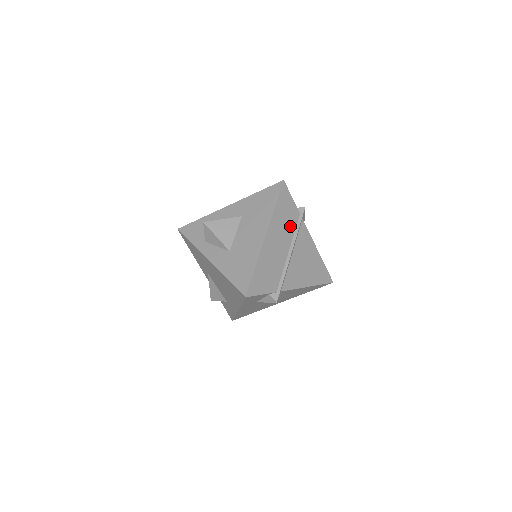
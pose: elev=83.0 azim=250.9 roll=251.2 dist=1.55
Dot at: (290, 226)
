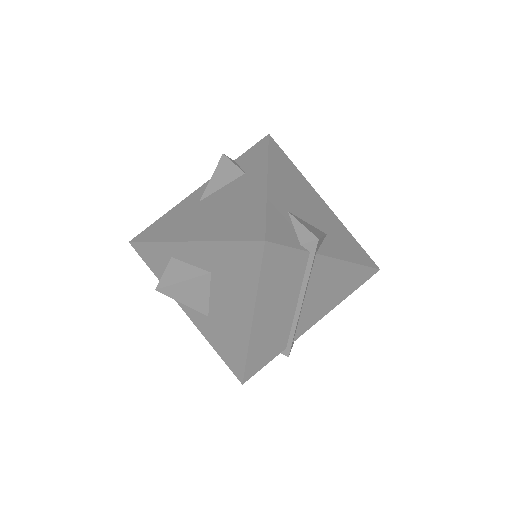
Dot at: (293, 280)
